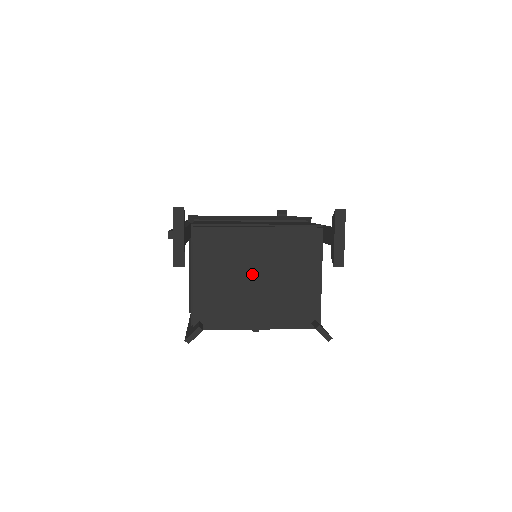
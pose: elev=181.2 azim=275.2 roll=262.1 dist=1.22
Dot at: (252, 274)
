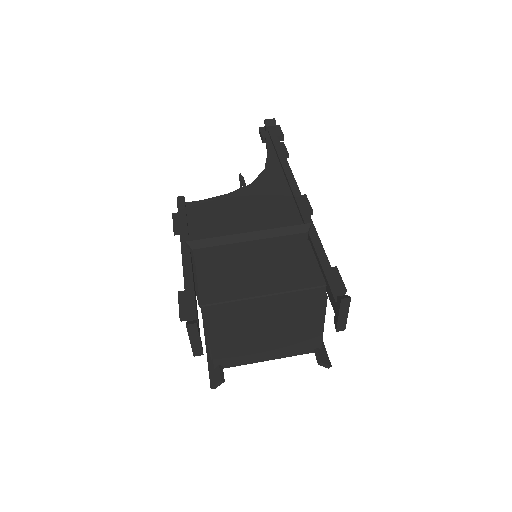
Dot at: (262, 334)
